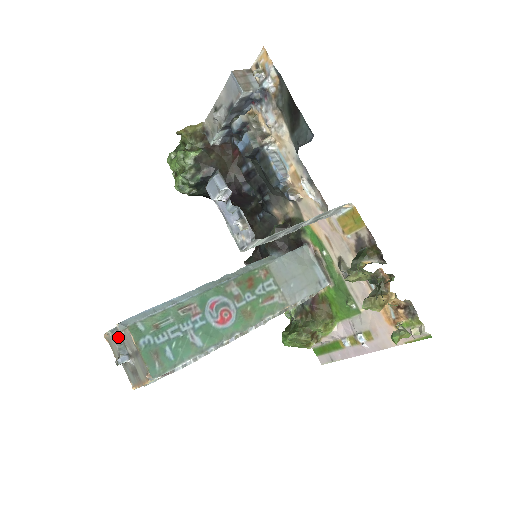
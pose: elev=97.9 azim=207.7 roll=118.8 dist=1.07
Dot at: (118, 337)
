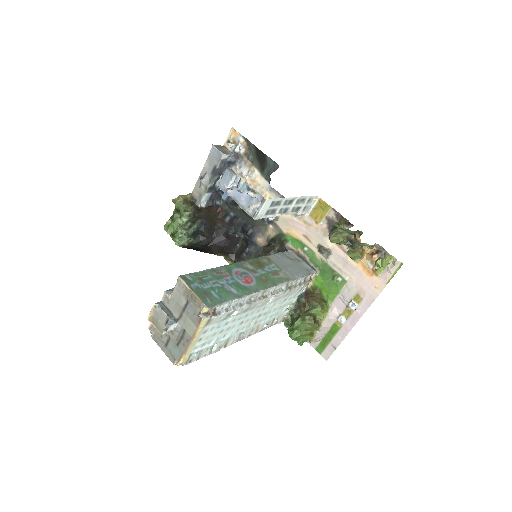
Dot at: (164, 307)
